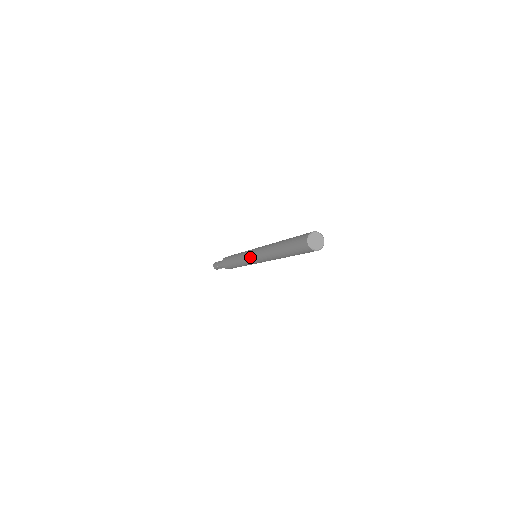
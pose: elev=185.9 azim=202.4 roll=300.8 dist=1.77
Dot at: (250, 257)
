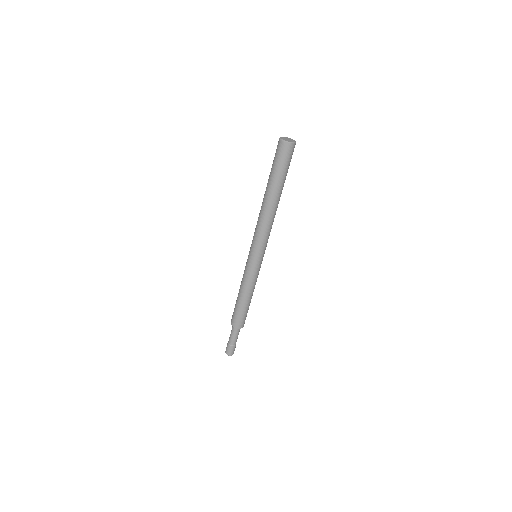
Dot at: (253, 256)
